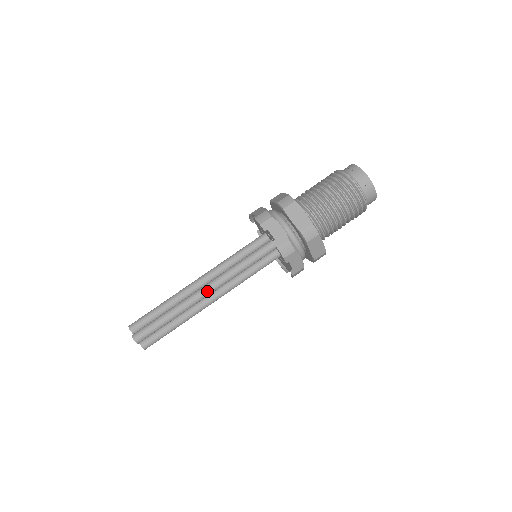
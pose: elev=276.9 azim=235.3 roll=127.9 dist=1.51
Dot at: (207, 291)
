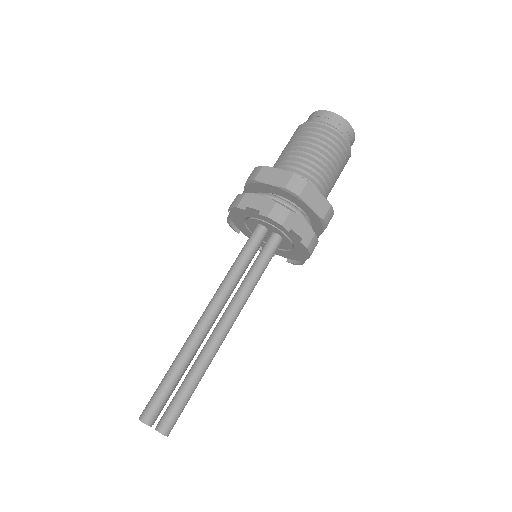
Dot at: (230, 327)
